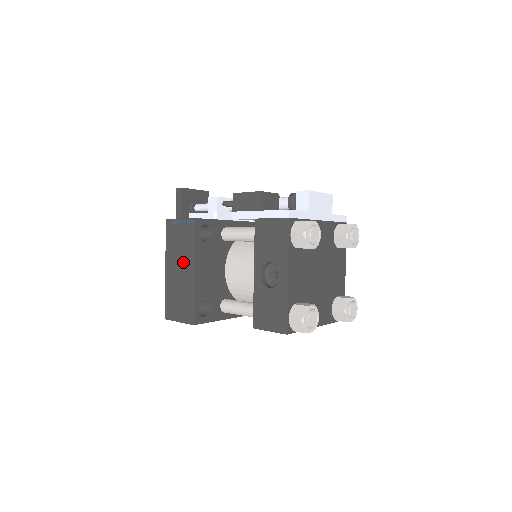
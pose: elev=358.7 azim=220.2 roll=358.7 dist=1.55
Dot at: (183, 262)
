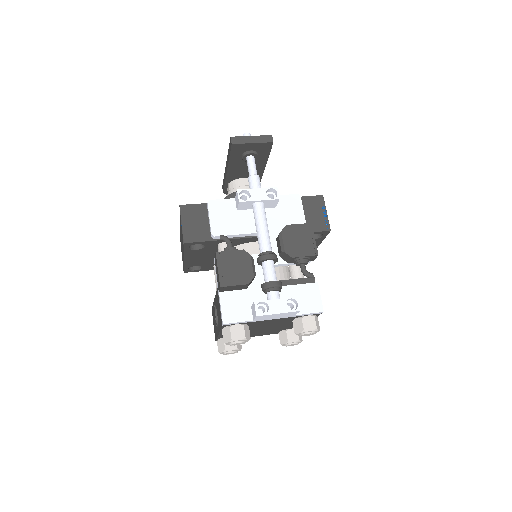
Dot at: occluded
